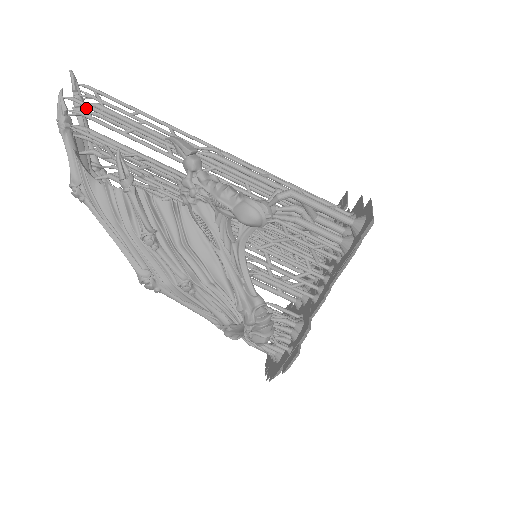
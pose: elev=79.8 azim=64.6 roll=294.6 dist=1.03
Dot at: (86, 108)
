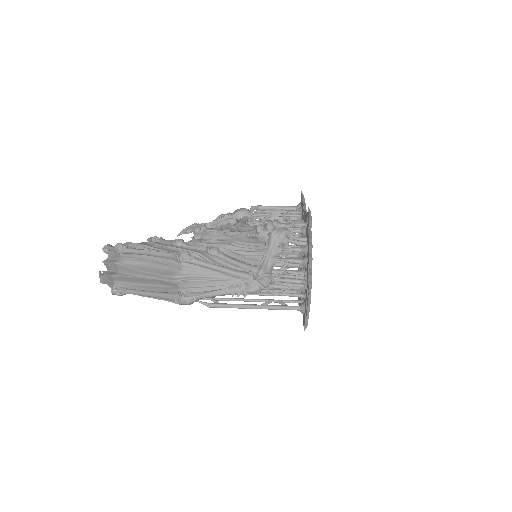
Dot at: occluded
